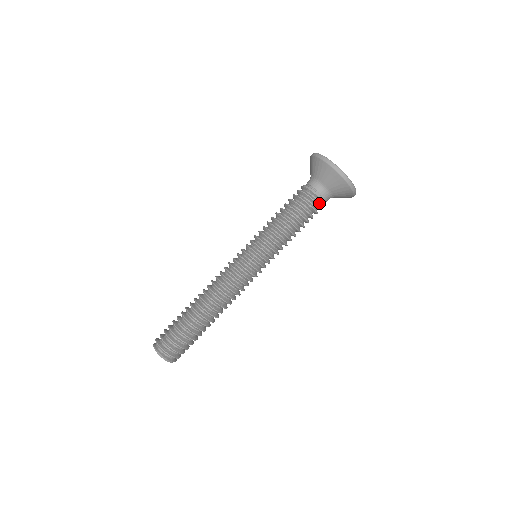
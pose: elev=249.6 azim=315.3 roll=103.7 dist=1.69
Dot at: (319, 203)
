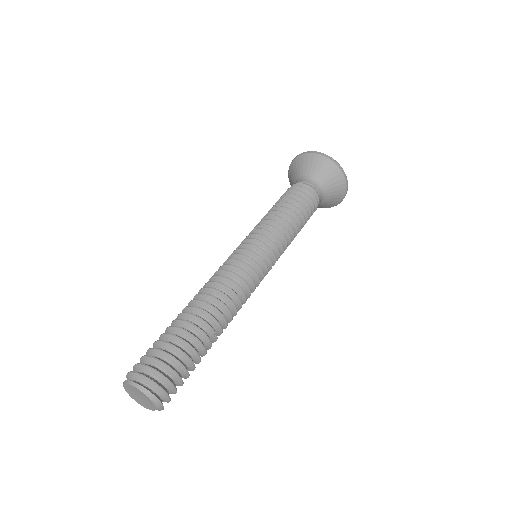
Dot at: (312, 195)
